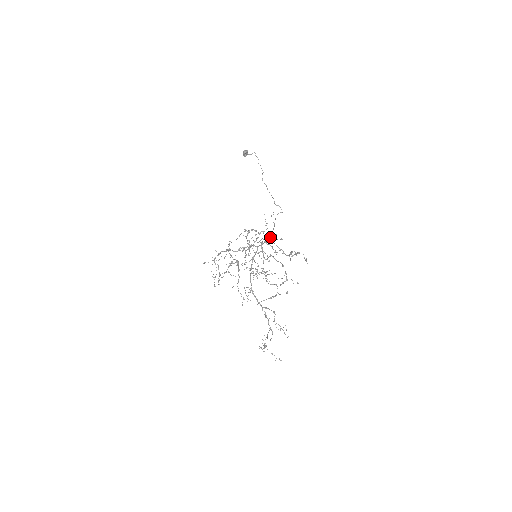
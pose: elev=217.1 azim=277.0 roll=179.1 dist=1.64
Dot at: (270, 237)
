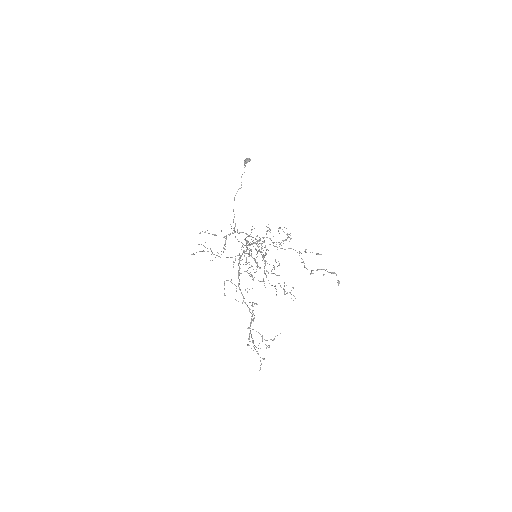
Dot at: occluded
